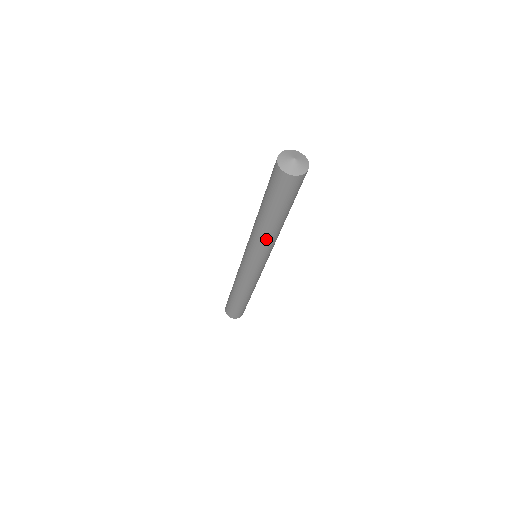
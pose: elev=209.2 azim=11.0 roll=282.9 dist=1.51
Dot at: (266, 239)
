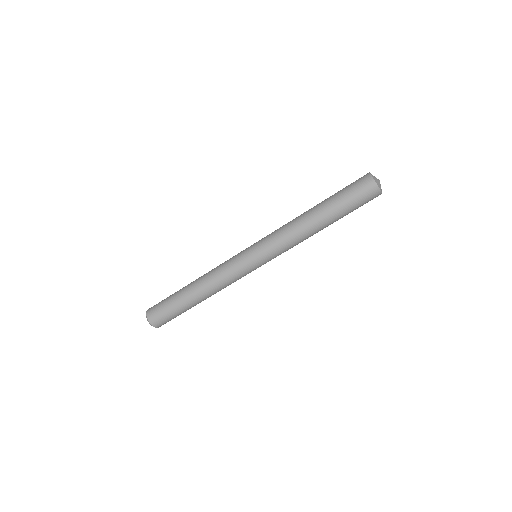
Dot at: (299, 235)
